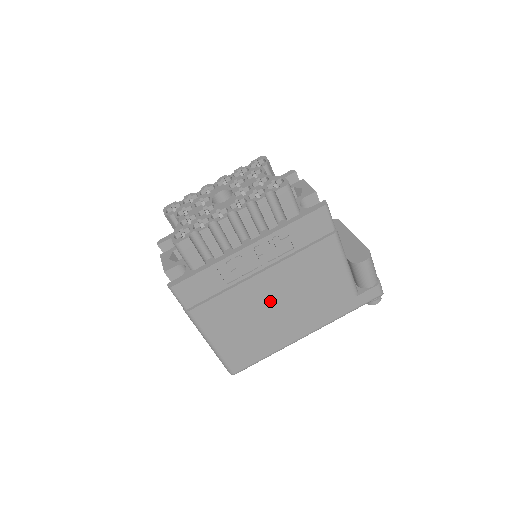
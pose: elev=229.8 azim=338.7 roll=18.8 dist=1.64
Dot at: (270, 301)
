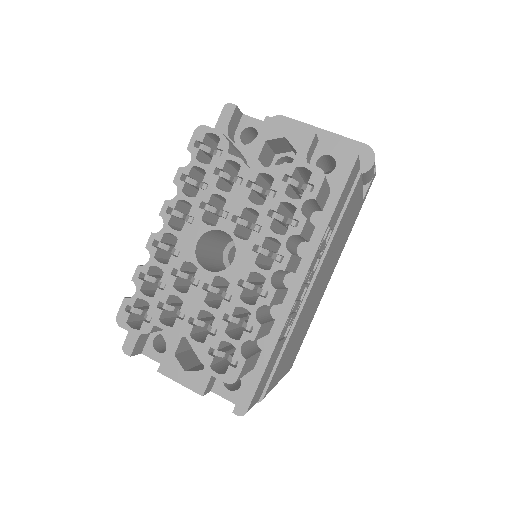
Dot at: (314, 295)
